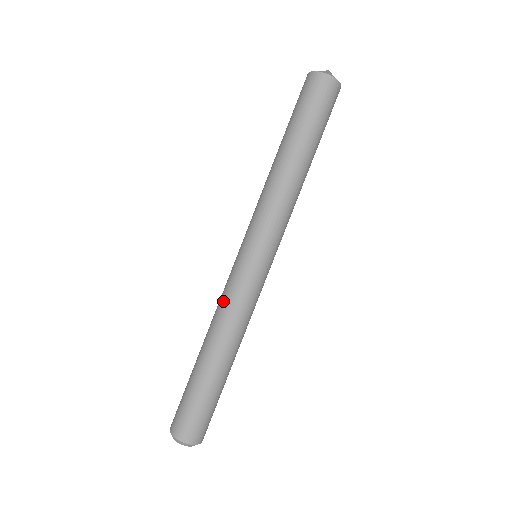
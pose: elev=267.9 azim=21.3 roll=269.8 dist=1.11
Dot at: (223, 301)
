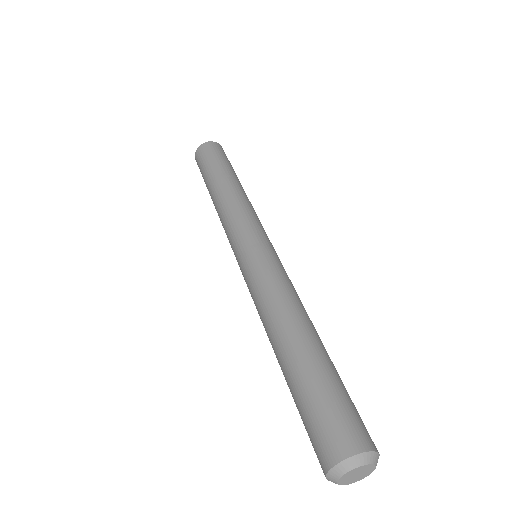
Dot at: (257, 295)
